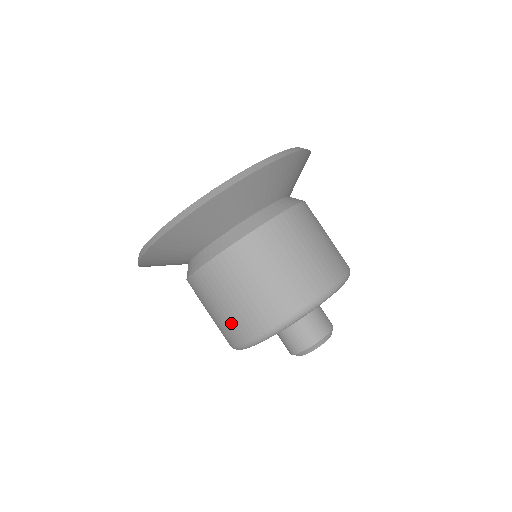
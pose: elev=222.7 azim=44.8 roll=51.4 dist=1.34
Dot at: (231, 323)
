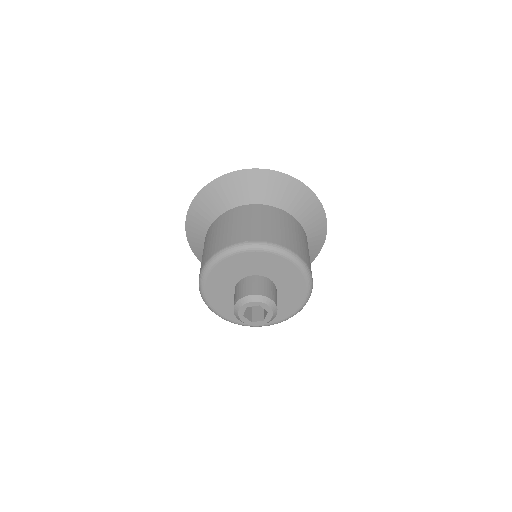
Dot at: (228, 235)
